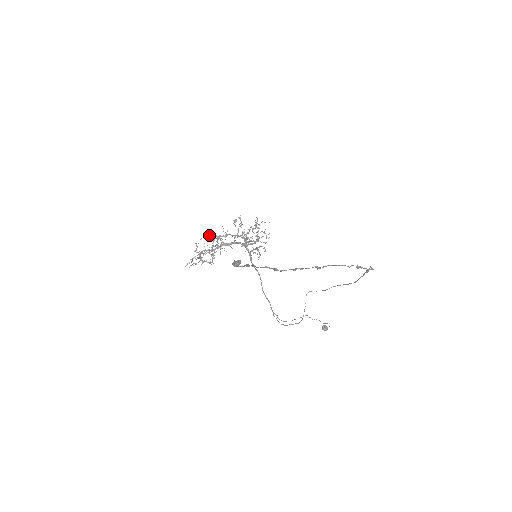
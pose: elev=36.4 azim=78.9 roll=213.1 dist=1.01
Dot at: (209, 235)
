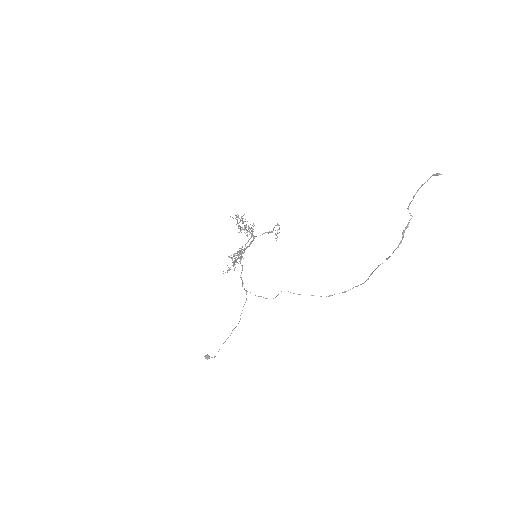
Dot at: (247, 221)
